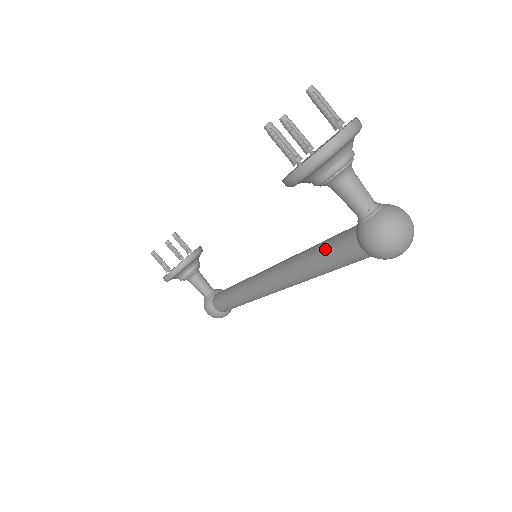
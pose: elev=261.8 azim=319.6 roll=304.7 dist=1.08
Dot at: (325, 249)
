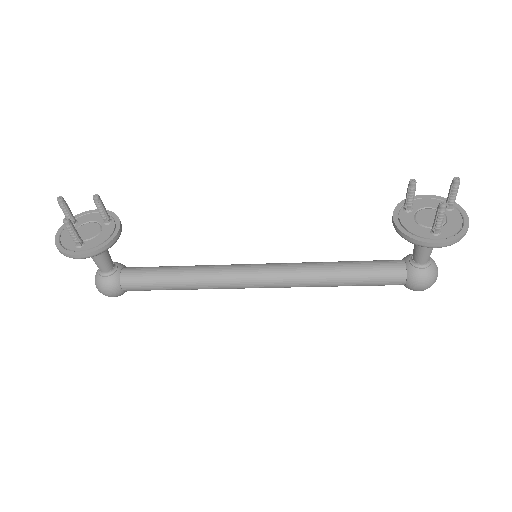
Dot at: (365, 274)
